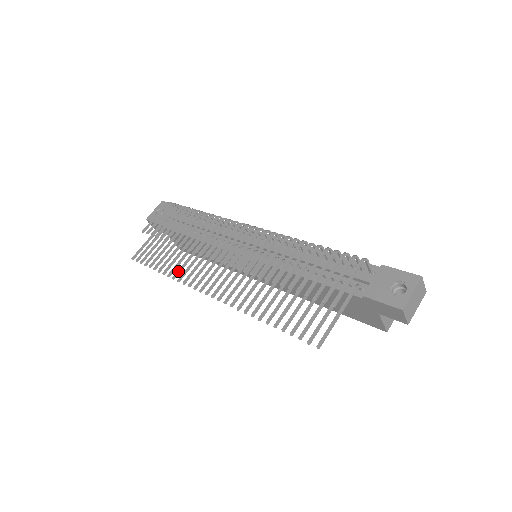
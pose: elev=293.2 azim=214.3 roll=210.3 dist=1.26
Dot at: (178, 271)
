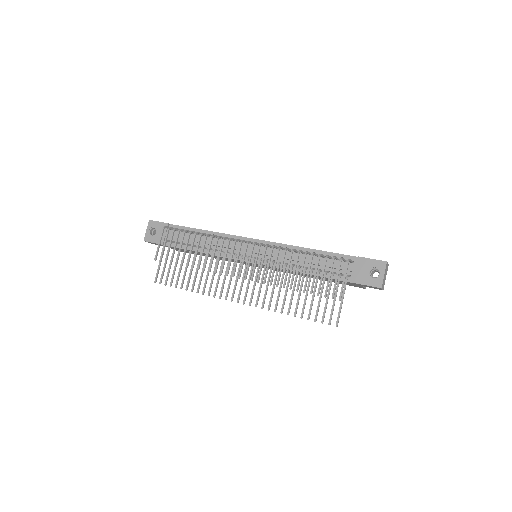
Dot at: (204, 287)
